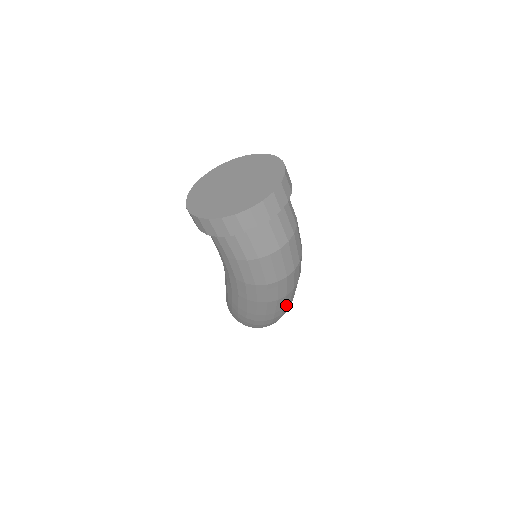
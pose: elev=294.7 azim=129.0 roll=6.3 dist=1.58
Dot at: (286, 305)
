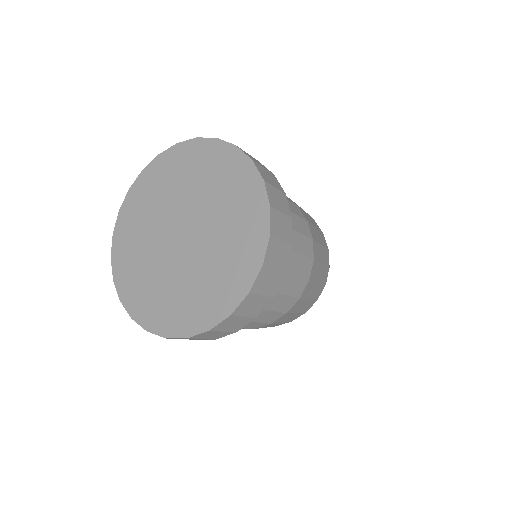
Dot at: occluded
